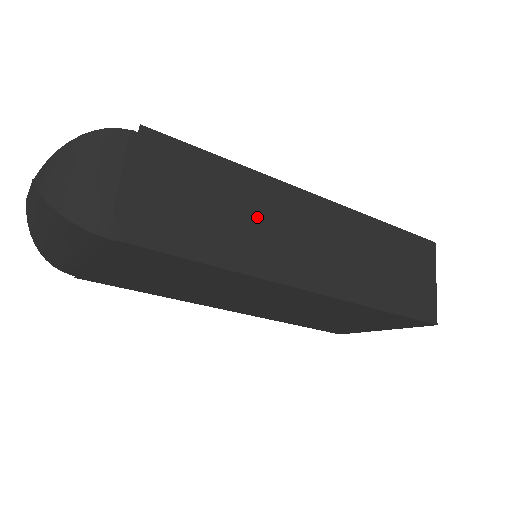
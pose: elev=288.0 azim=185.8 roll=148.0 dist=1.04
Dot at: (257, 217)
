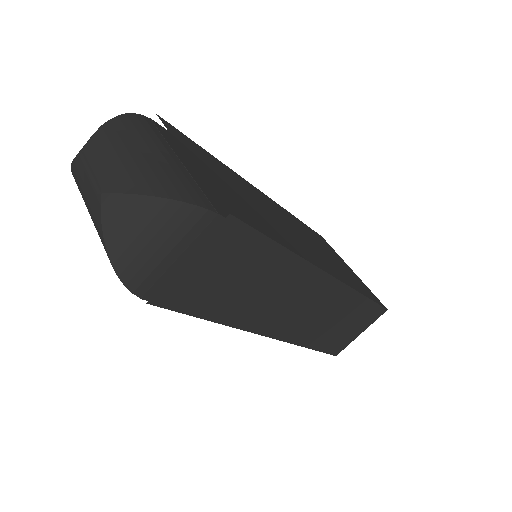
Dot at: (271, 290)
